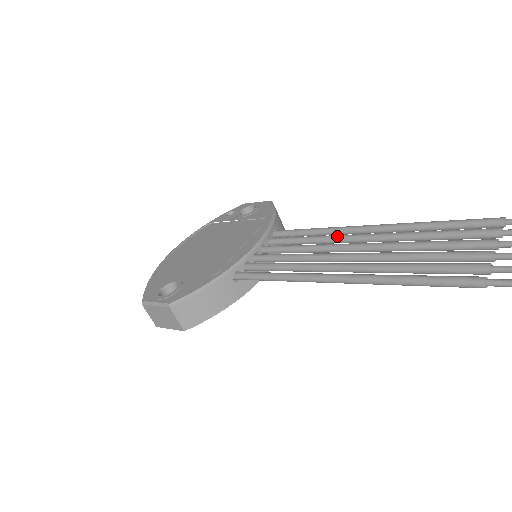
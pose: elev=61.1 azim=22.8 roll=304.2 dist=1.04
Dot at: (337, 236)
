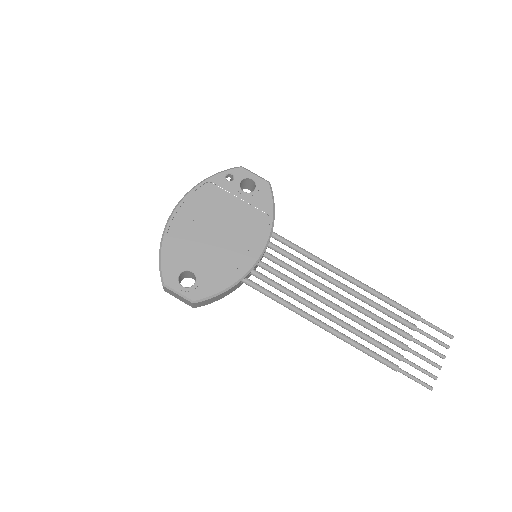
Dot at: (323, 275)
